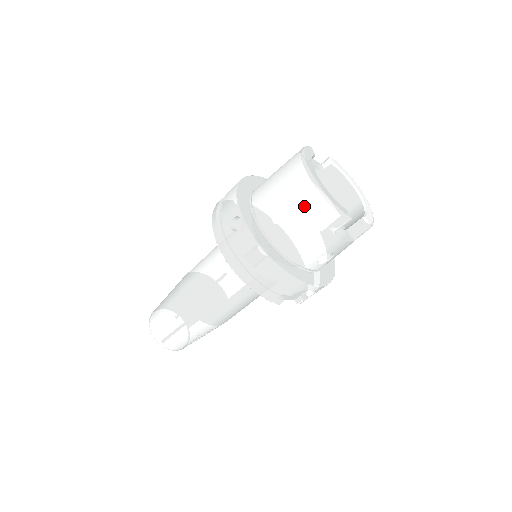
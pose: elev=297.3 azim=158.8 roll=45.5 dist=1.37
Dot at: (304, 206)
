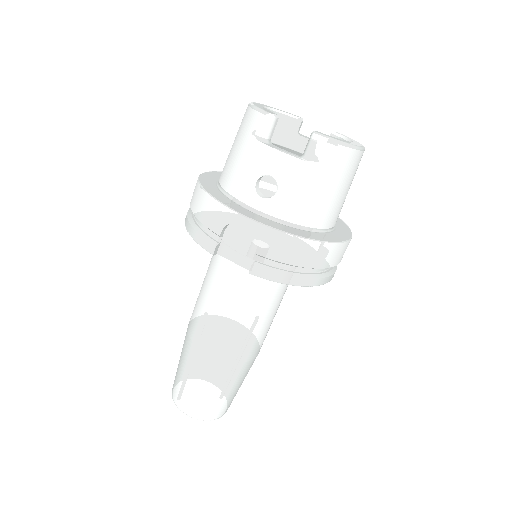
Dot at: (239, 127)
